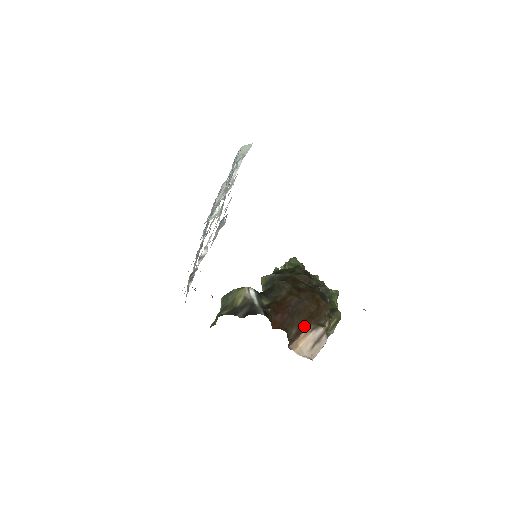
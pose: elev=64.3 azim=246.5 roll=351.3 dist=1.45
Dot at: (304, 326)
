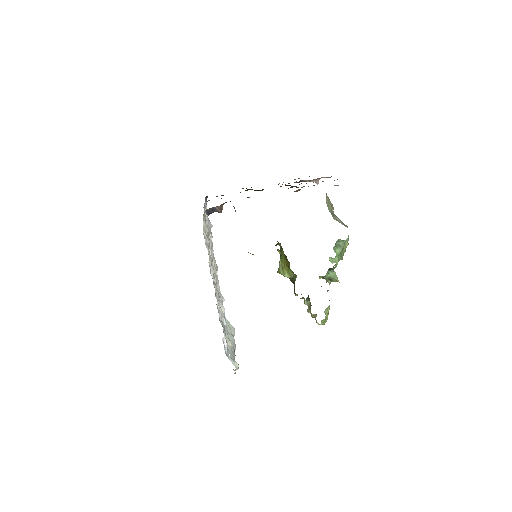
Dot at: occluded
